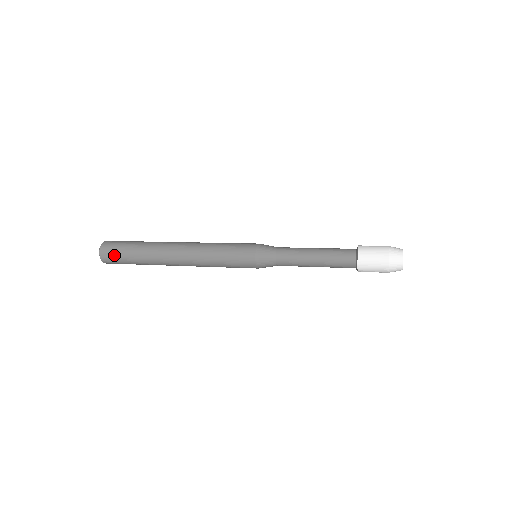
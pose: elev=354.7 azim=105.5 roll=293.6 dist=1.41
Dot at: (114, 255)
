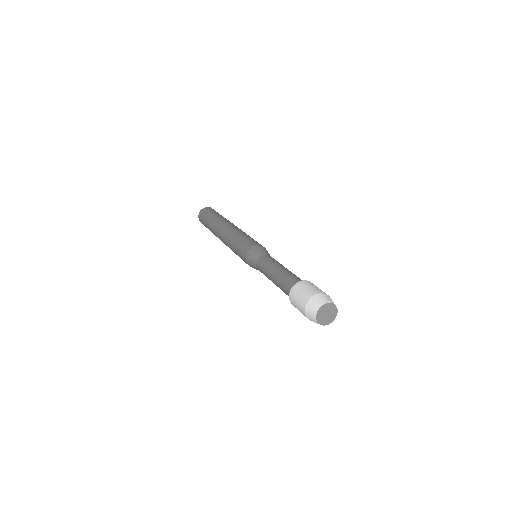
Dot at: occluded
